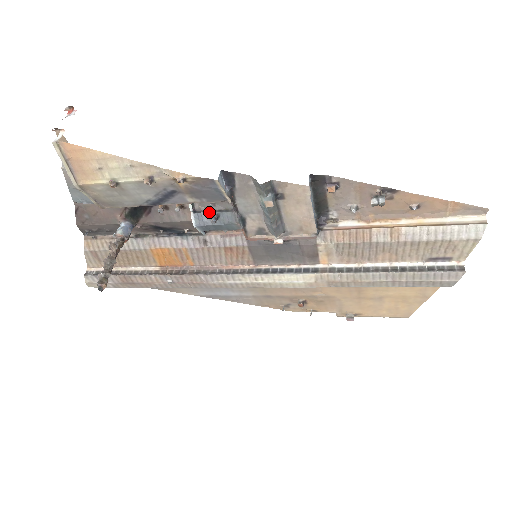
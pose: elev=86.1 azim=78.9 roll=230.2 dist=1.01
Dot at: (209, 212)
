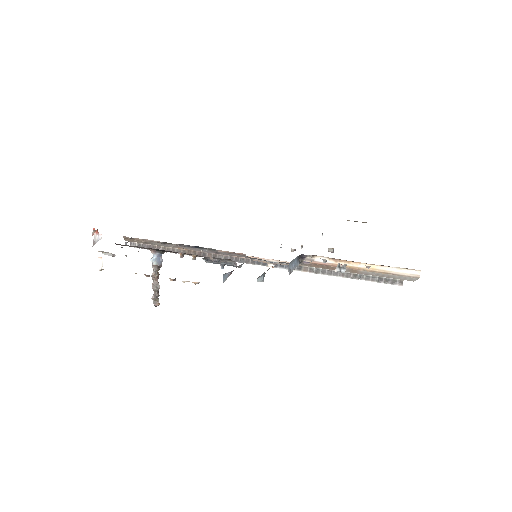
Dot at: (218, 263)
